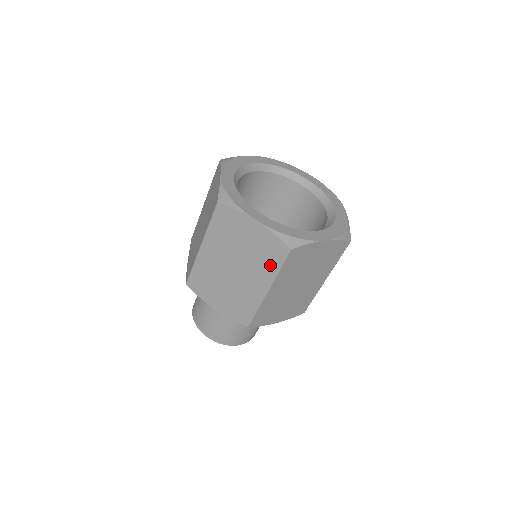
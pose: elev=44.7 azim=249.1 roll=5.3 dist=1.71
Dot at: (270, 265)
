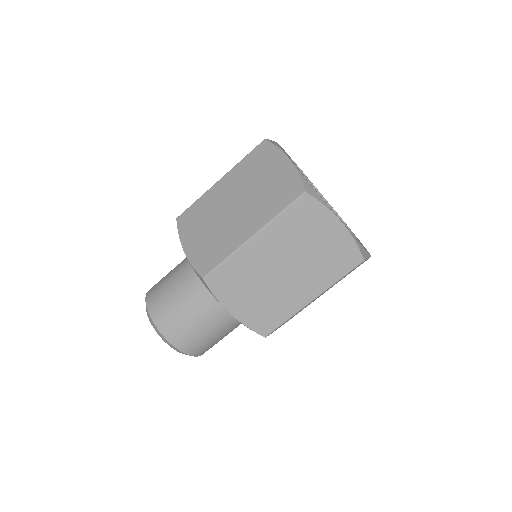
Dot at: (274, 206)
